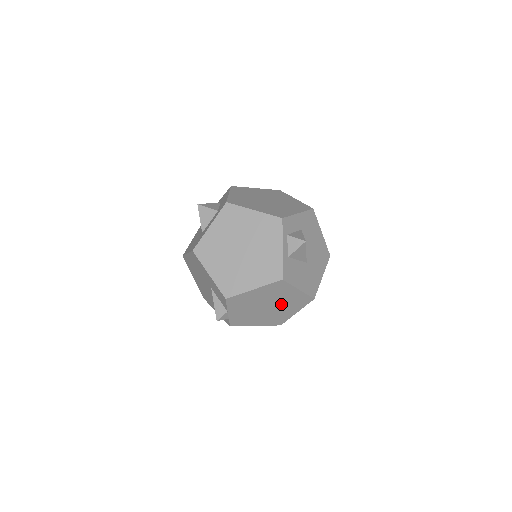
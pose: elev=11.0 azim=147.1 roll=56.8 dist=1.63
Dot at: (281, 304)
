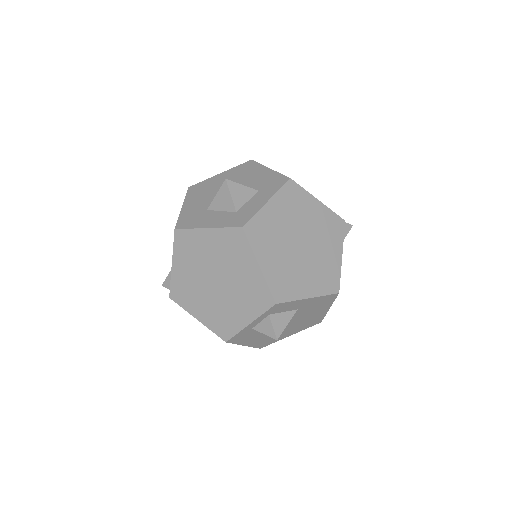
Dot at: occluded
